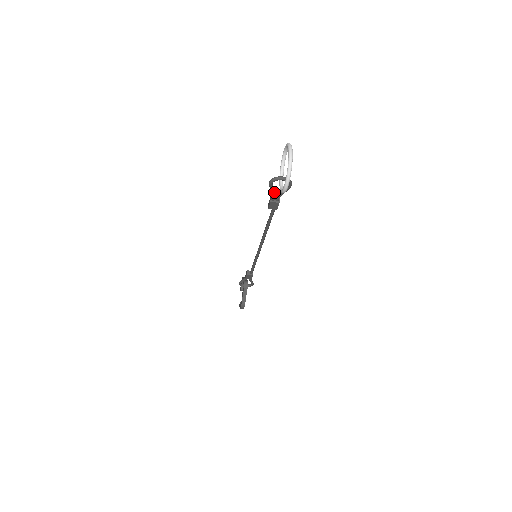
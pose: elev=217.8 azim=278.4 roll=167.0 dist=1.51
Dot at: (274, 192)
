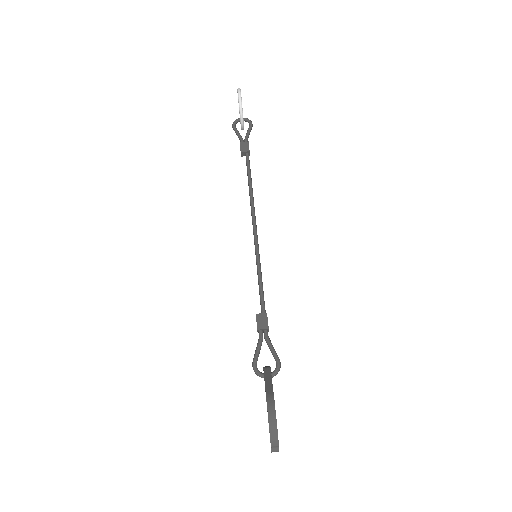
Dot at: (240, 135)
